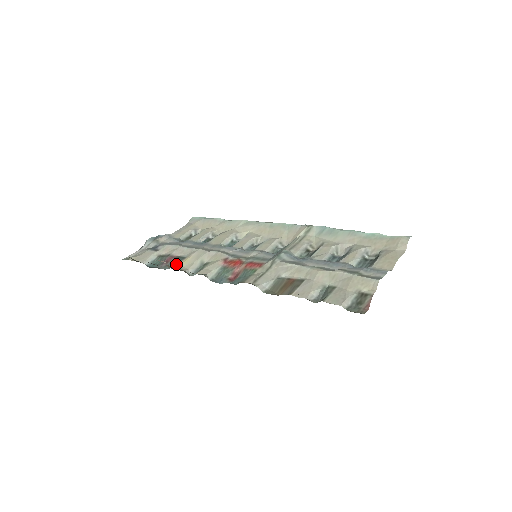
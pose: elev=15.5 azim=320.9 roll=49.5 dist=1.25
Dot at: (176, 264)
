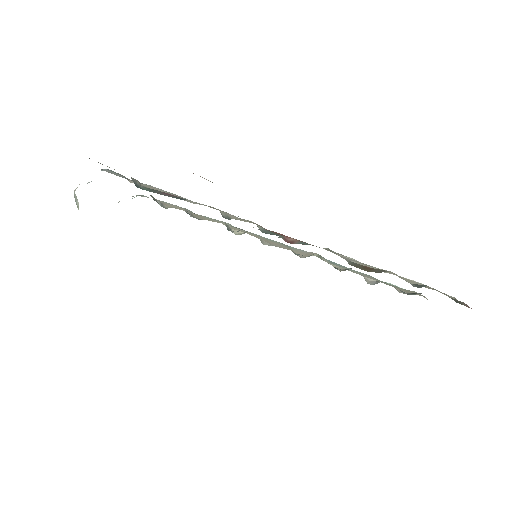
Dot at: occluded
